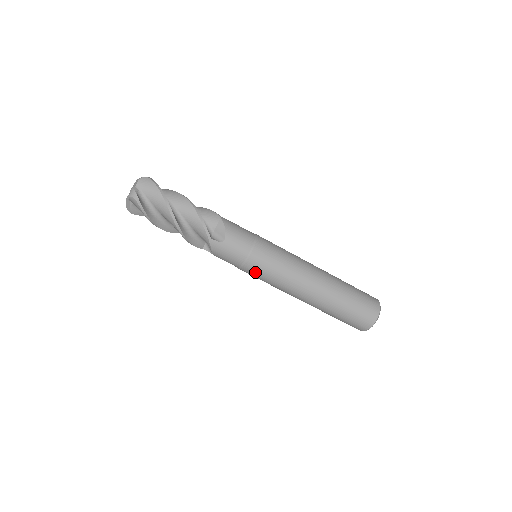
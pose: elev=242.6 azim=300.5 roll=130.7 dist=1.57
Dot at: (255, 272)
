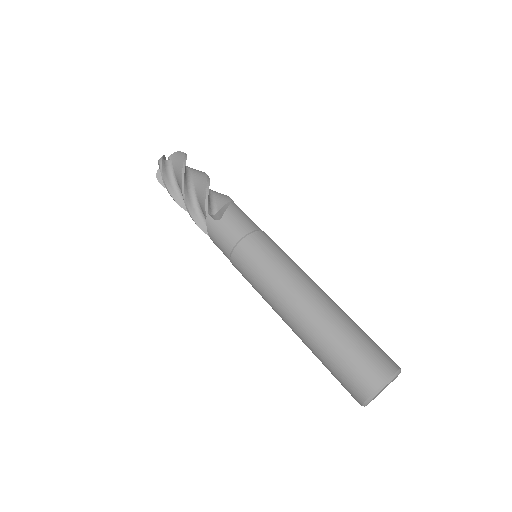
Dot at: (265, 243)
